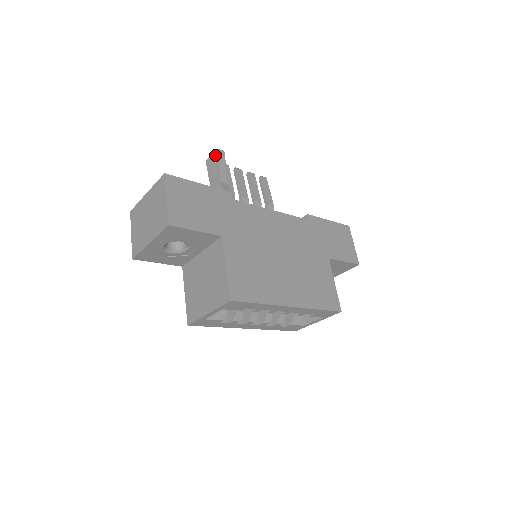
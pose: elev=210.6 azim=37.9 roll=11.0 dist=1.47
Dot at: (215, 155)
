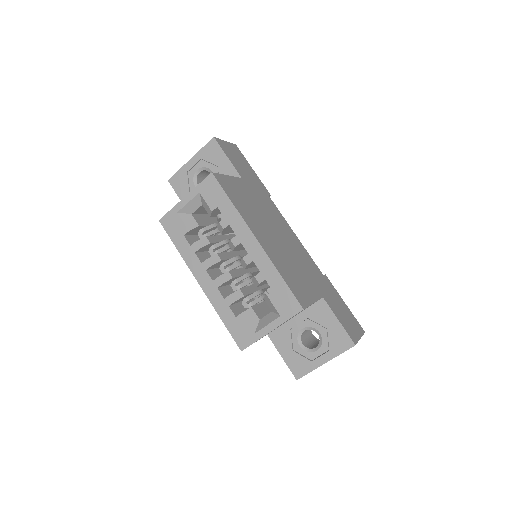
Dot at: occluded
